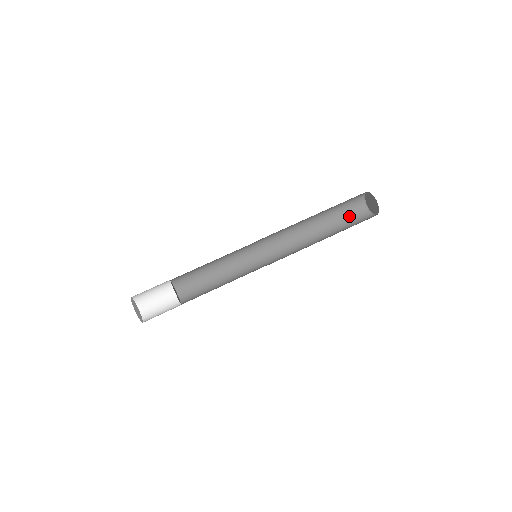
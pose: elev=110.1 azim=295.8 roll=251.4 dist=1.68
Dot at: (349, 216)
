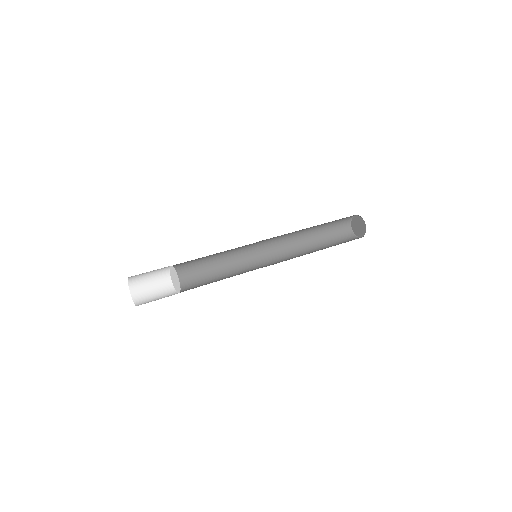
Dot at: (335, 231)
